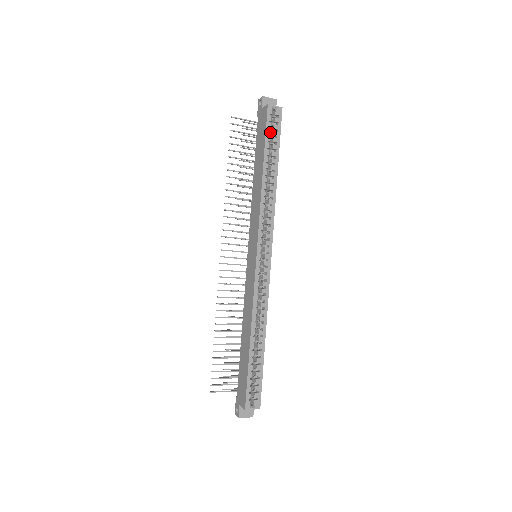
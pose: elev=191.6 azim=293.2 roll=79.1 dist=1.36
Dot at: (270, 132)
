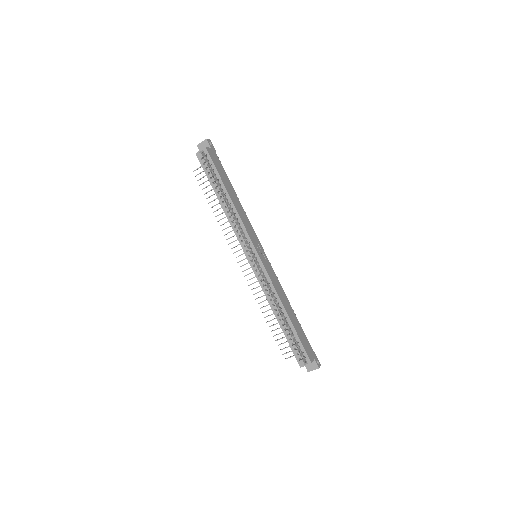
Dot at: (208, 170)
